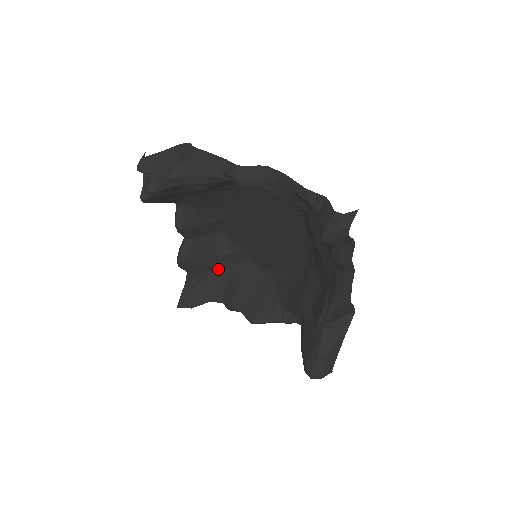
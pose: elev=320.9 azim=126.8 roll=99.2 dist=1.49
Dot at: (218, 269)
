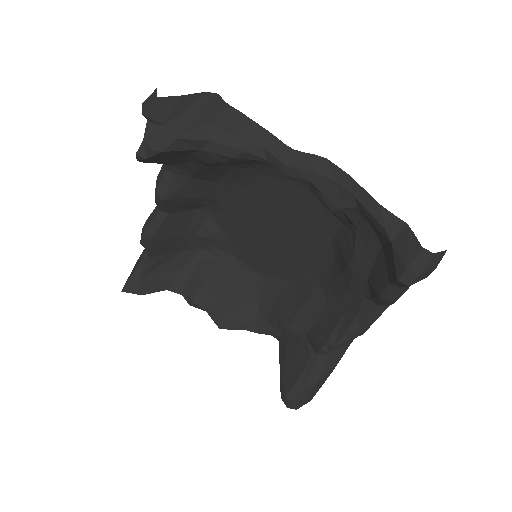
Dot at: (185, 253)
